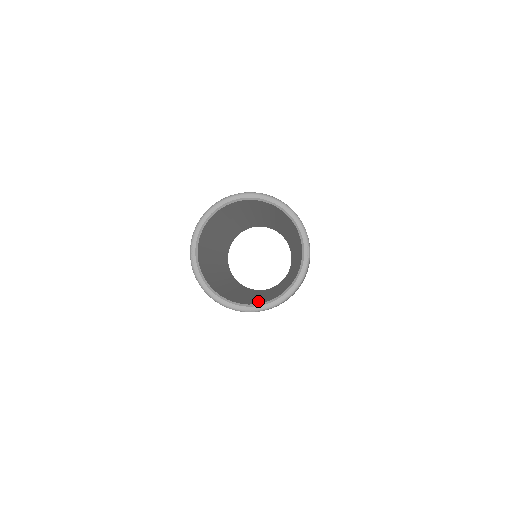
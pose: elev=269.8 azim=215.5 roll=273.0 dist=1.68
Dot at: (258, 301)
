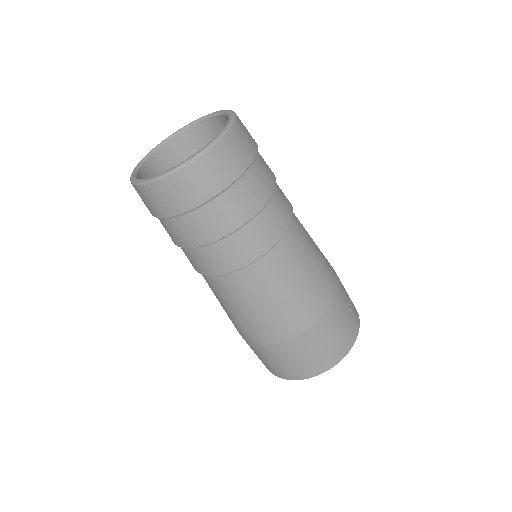
Dot at: occluded
